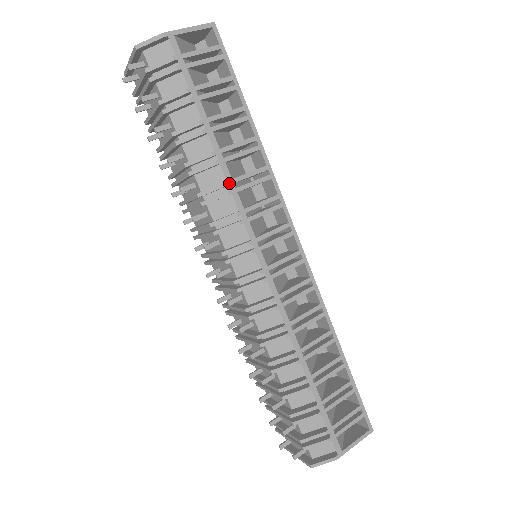
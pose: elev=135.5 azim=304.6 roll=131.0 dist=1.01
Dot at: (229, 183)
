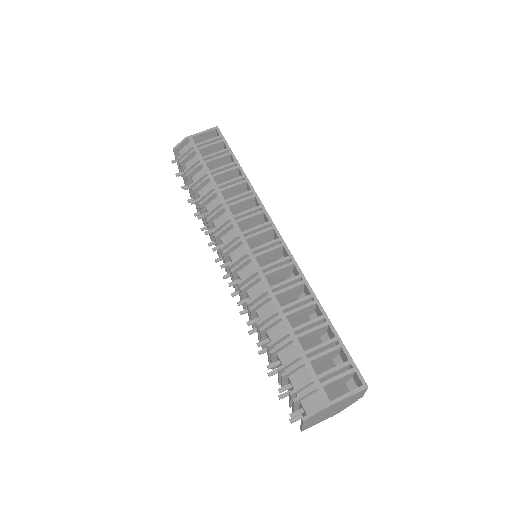
Dot at: (223, 202)
